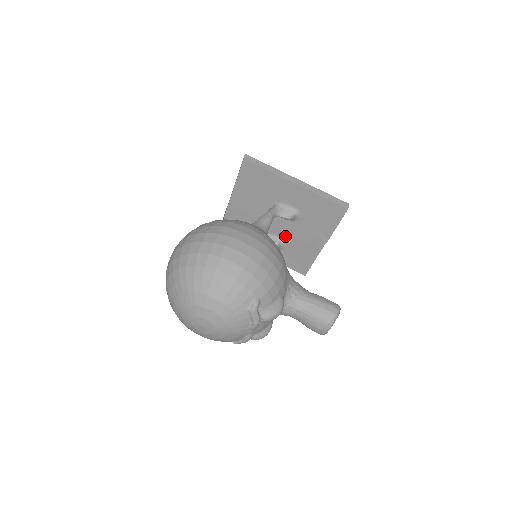
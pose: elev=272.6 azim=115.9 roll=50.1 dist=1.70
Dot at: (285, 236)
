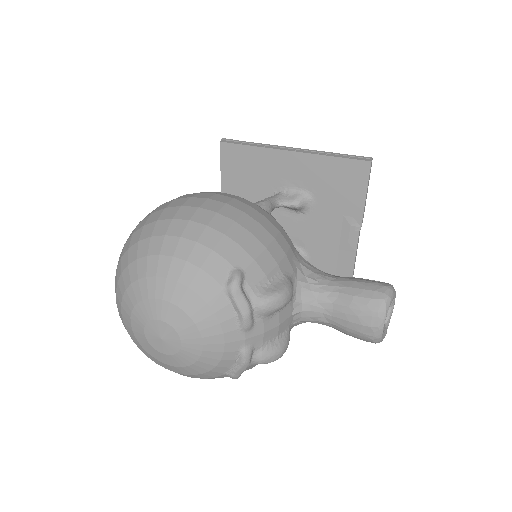
Dot at: (303, 241)
